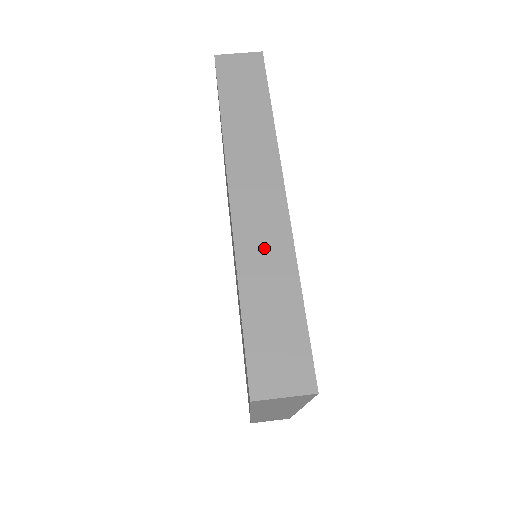
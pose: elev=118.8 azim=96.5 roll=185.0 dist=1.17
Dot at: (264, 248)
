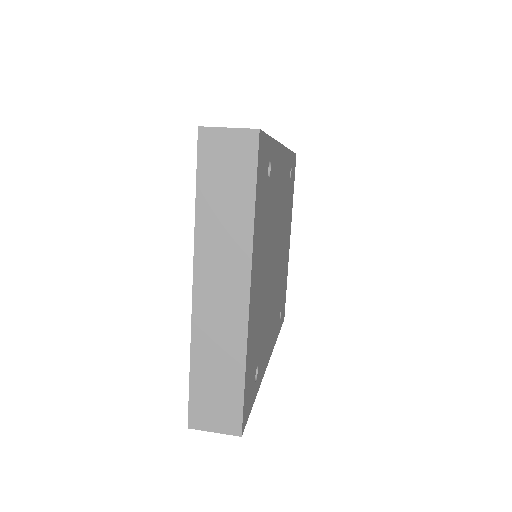
Dot at: occluded
